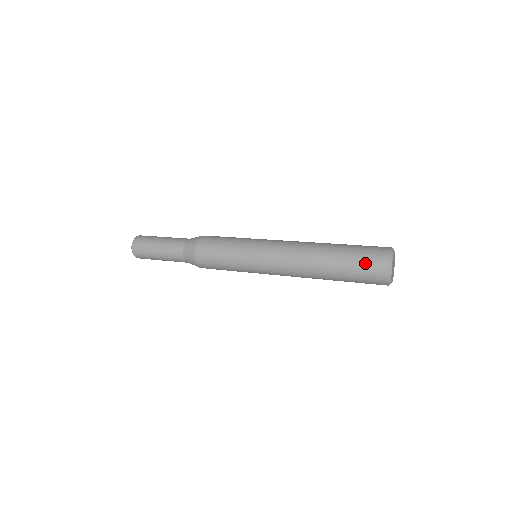
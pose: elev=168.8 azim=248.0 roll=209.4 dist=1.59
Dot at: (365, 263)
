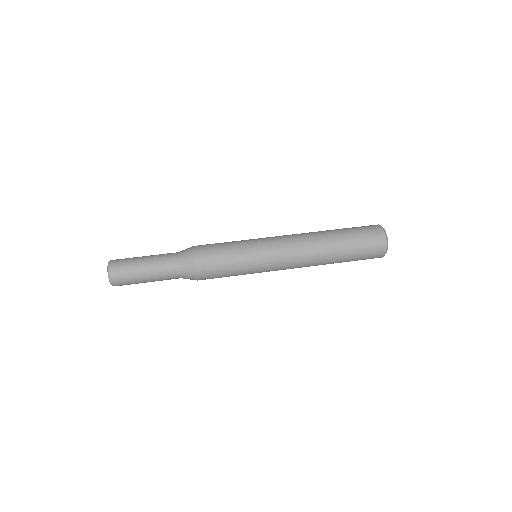
Dot at: (367, 256)
